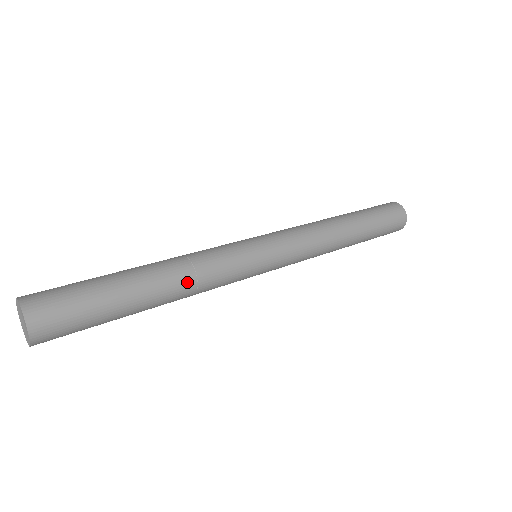
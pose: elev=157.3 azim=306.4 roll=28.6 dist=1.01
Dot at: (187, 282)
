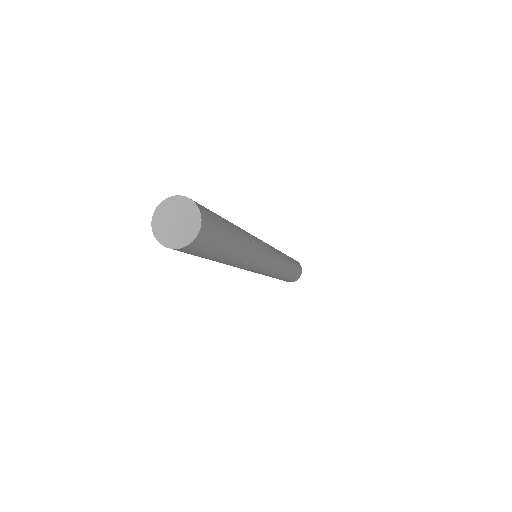
Dot at: (251, 246)
